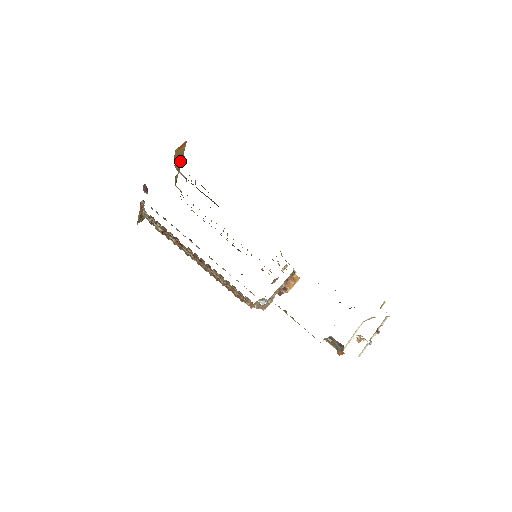
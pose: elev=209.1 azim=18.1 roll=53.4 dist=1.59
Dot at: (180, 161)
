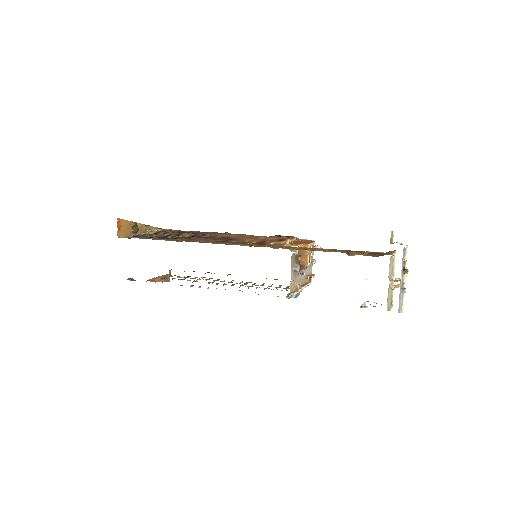
Dot at: (136, 229)
